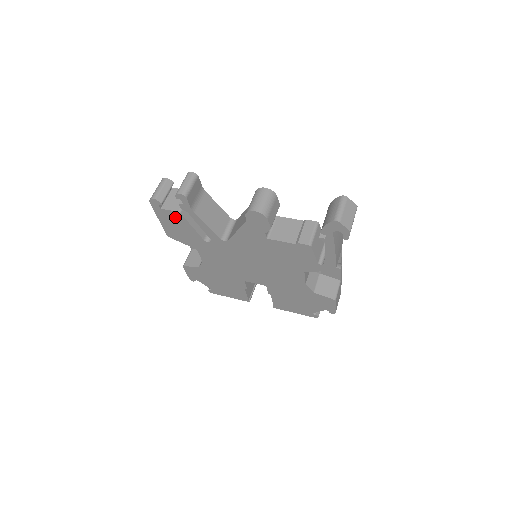
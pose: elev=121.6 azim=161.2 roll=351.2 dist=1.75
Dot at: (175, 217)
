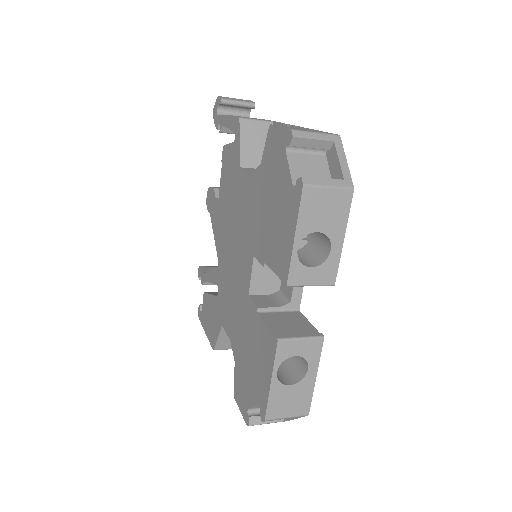
Dot at: (206, 305)
